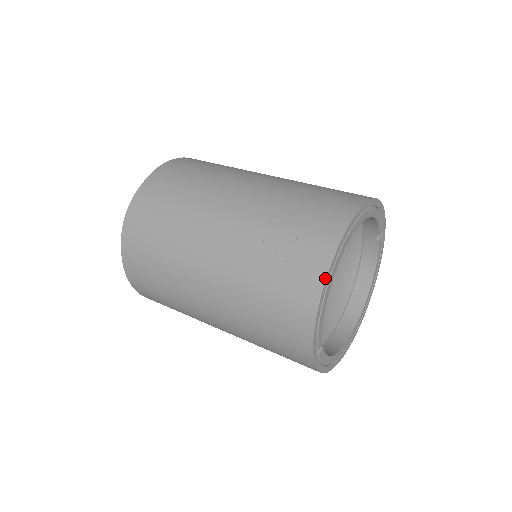
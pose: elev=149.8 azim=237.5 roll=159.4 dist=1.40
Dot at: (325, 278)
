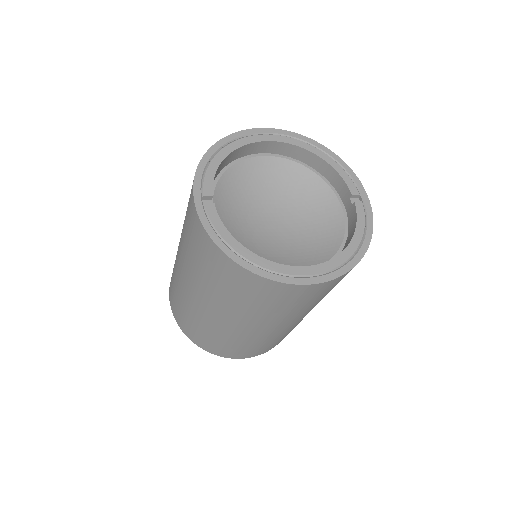
Dot at: (222, 139)
